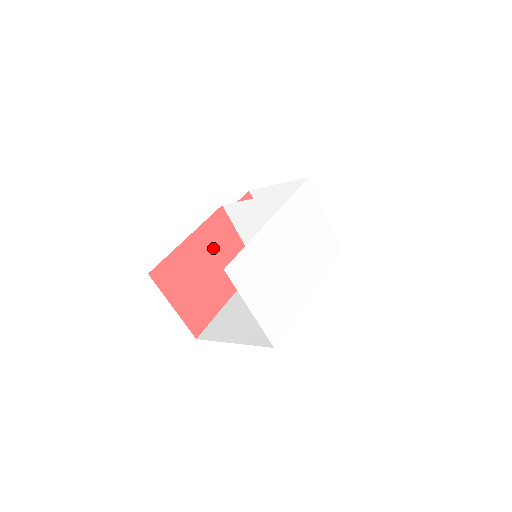
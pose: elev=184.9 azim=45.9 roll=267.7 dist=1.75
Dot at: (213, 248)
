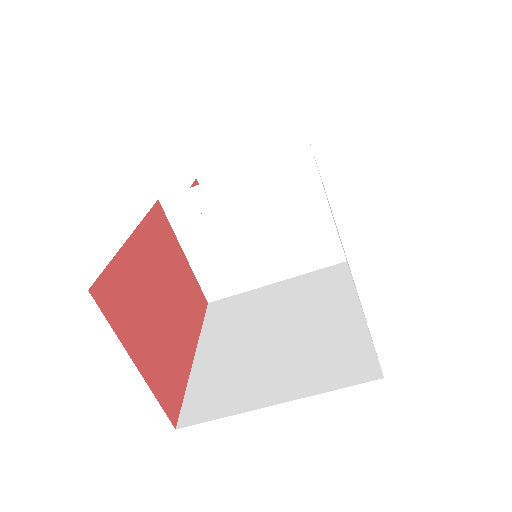
Dot at: (162, 263)
